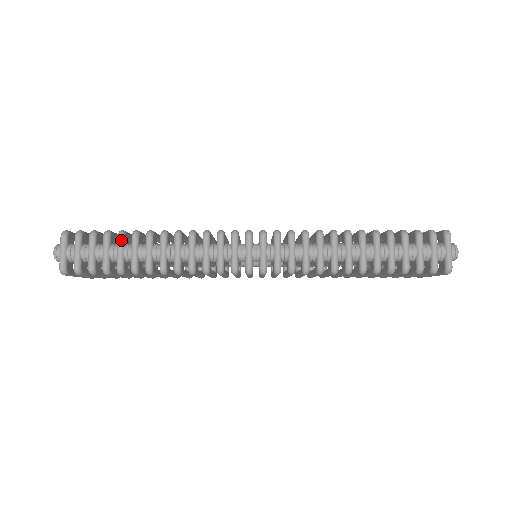
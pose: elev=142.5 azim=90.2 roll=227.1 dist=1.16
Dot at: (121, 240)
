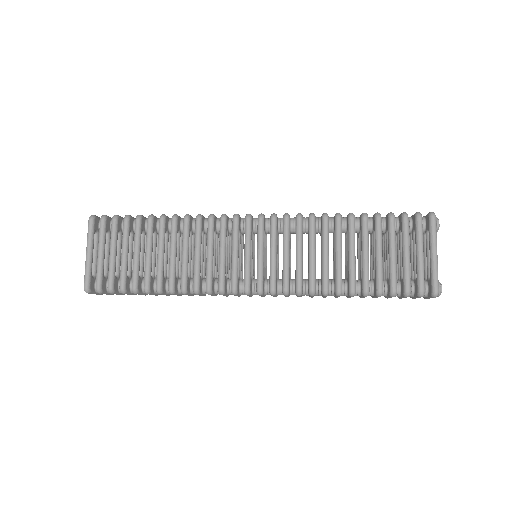
Dot at: occluded
